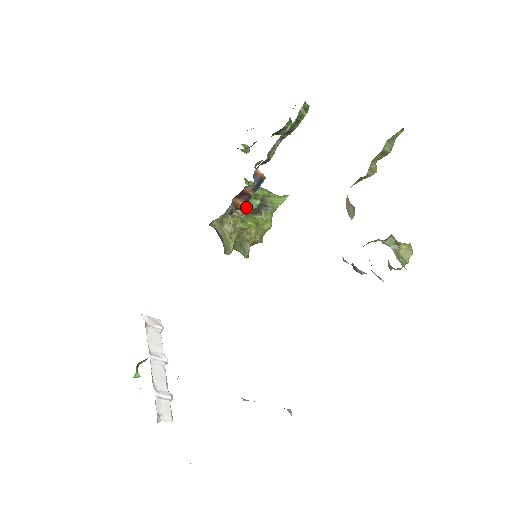
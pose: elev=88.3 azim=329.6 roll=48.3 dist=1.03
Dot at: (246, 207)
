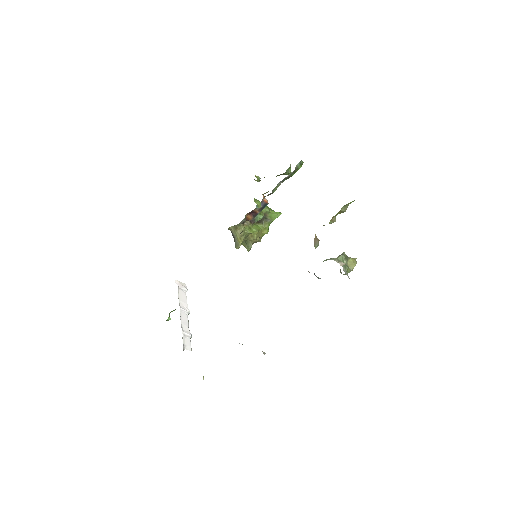
Dot at: (253, 219)
